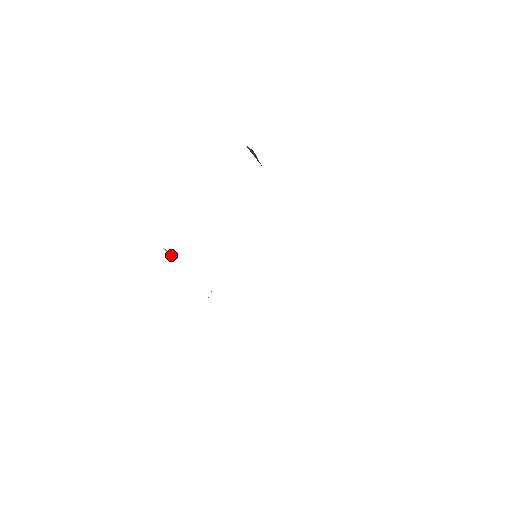
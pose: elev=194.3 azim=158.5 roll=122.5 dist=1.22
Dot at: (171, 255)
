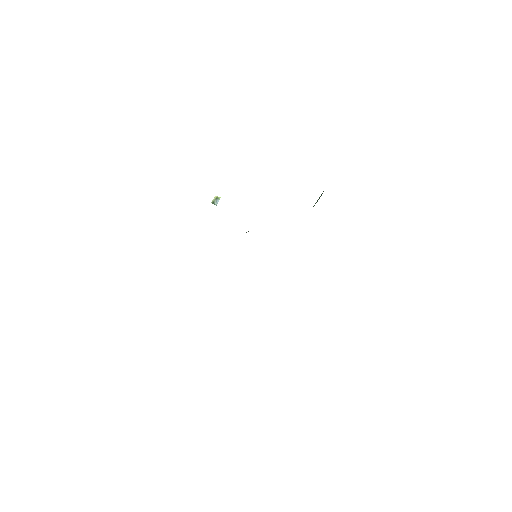
Dot at: (217, 203)
